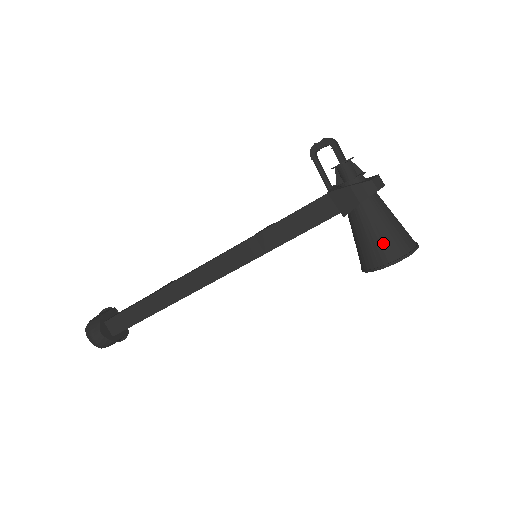
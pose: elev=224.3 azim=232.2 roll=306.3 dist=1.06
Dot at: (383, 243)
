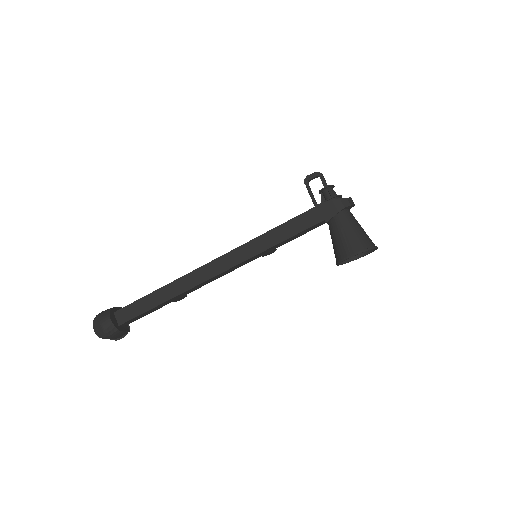
Dot at: (354, 239)
